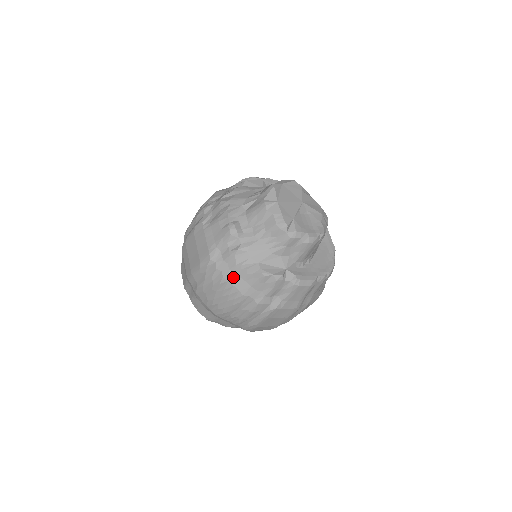
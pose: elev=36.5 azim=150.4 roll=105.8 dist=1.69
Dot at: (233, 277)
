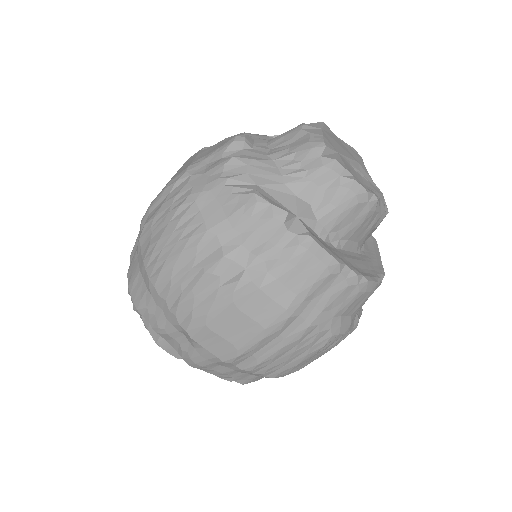
Dot at: (206, 196)
